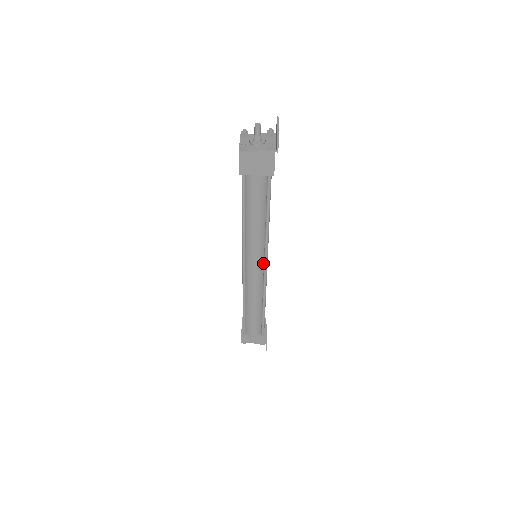
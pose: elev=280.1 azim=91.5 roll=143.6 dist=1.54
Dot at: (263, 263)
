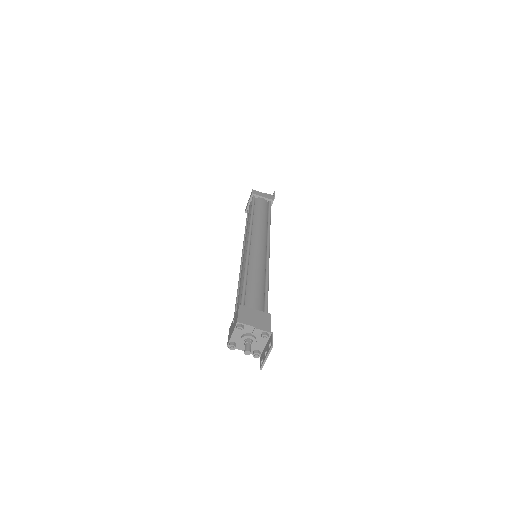
Dot at: occluded
